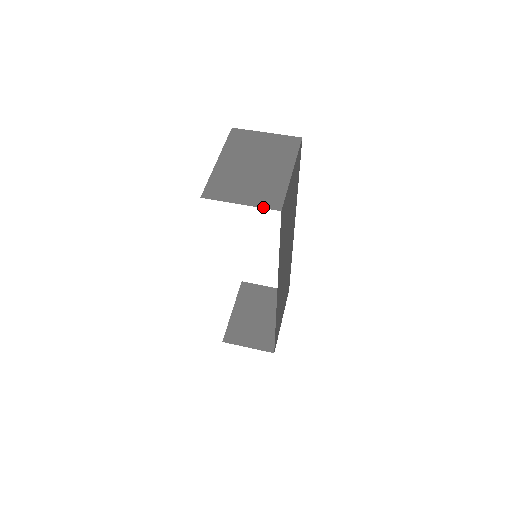
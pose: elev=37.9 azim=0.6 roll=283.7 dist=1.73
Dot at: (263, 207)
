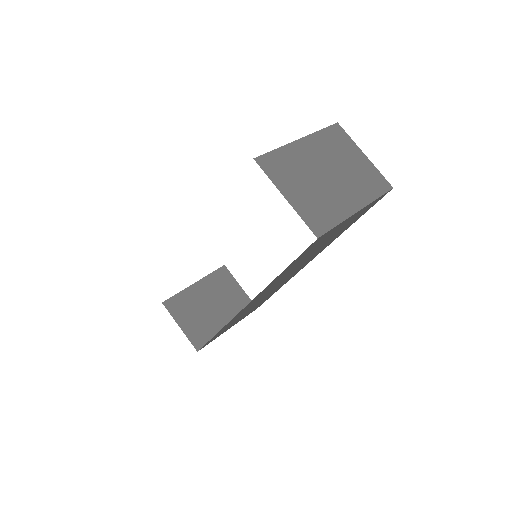
Dot at: (304, 219)
